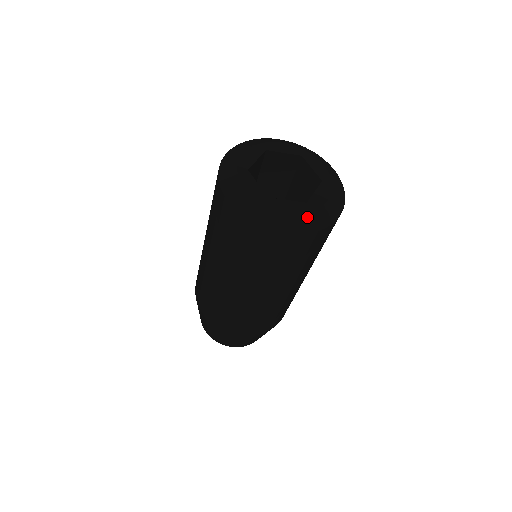
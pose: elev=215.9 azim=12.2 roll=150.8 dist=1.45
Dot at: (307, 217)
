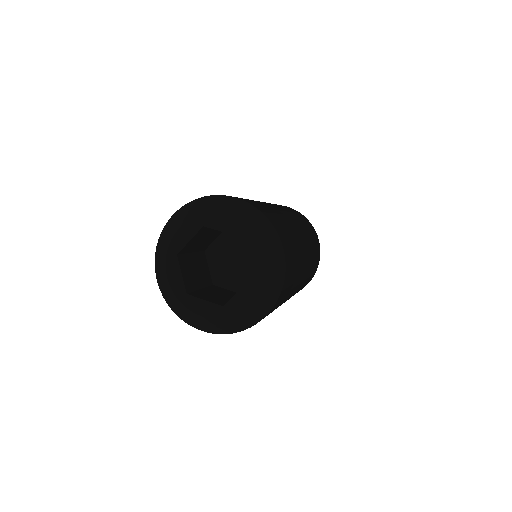
Dot at: (220, 322)
